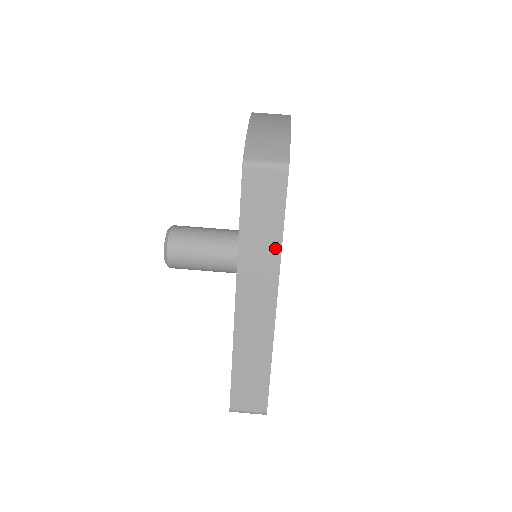
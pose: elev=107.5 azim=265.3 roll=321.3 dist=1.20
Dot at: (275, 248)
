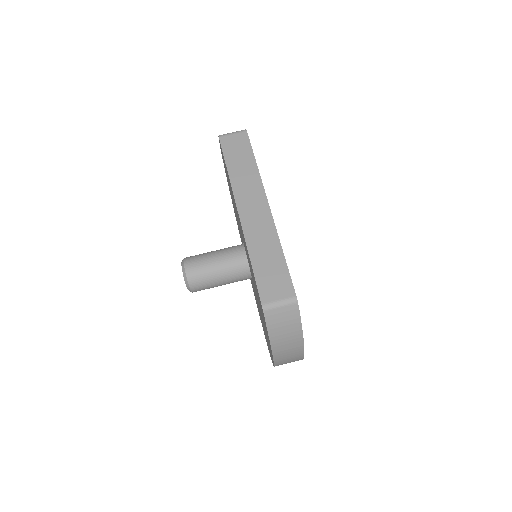
Dot at: (254, 171)
